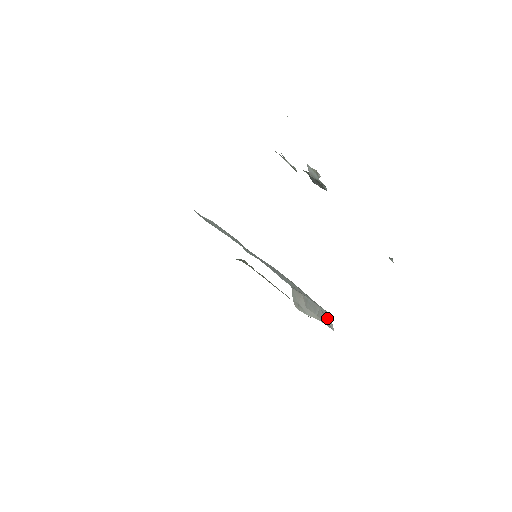
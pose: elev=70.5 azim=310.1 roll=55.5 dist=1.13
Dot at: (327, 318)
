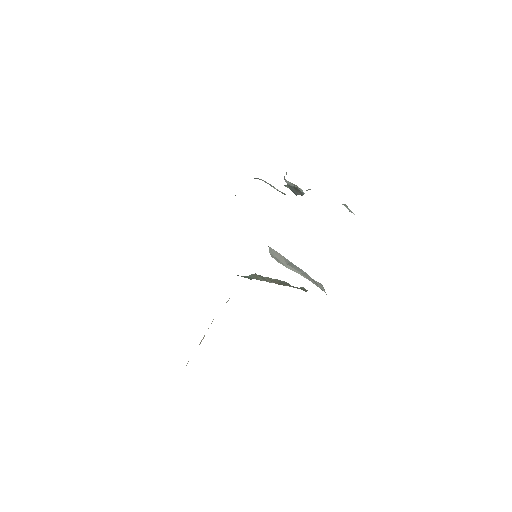
Dot at: (317, 284)
